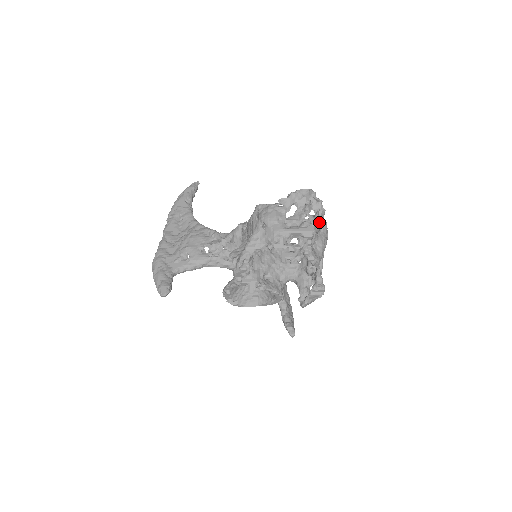
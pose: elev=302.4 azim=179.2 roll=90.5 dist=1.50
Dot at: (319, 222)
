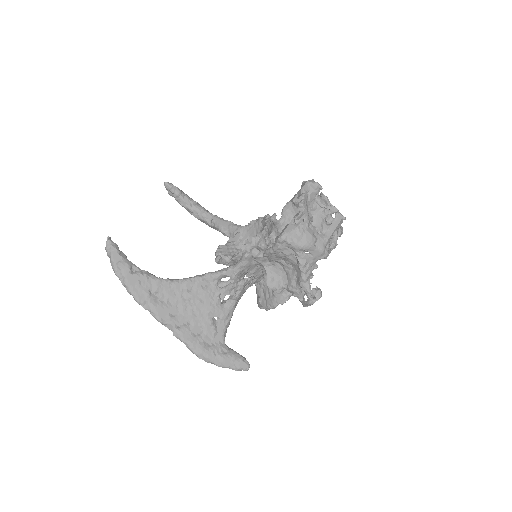
Dot at: occluded
